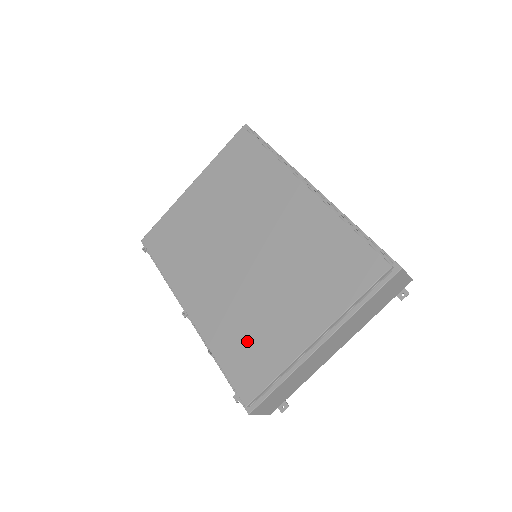
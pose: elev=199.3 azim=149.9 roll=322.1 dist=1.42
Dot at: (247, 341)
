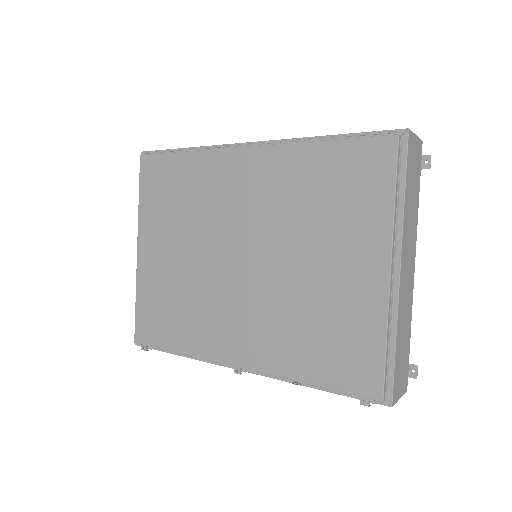
Dot at: (323, 337)
